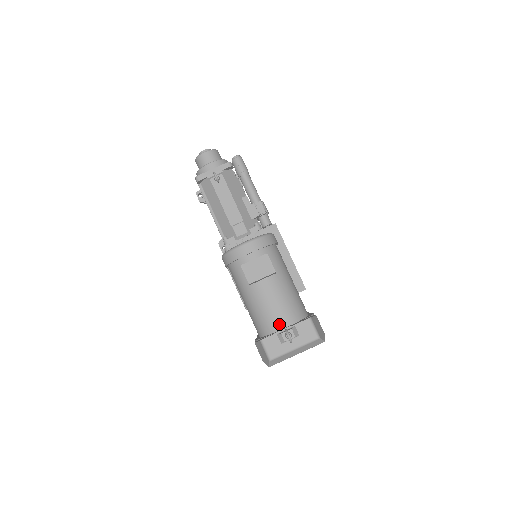
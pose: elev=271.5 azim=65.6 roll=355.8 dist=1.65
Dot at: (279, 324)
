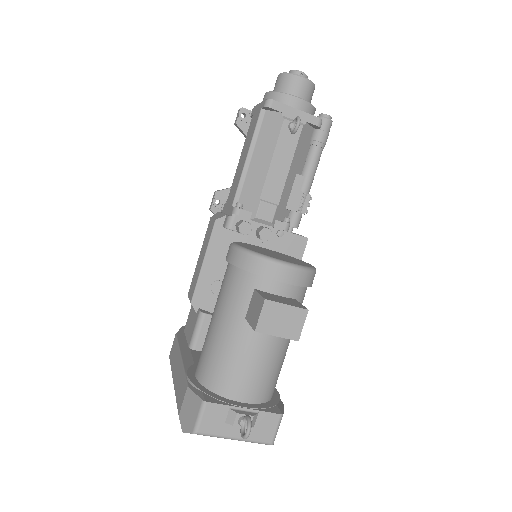
Dot at: (240, 393)
